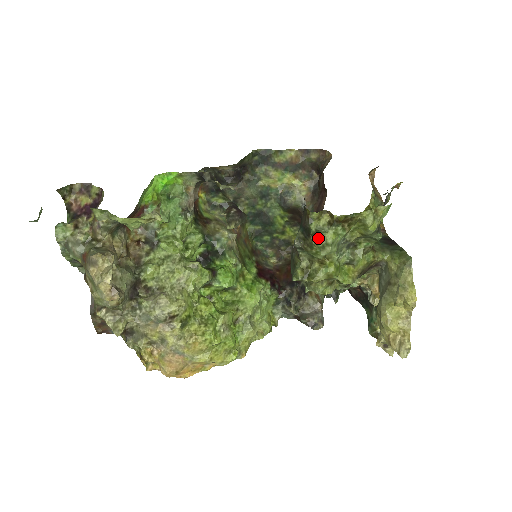
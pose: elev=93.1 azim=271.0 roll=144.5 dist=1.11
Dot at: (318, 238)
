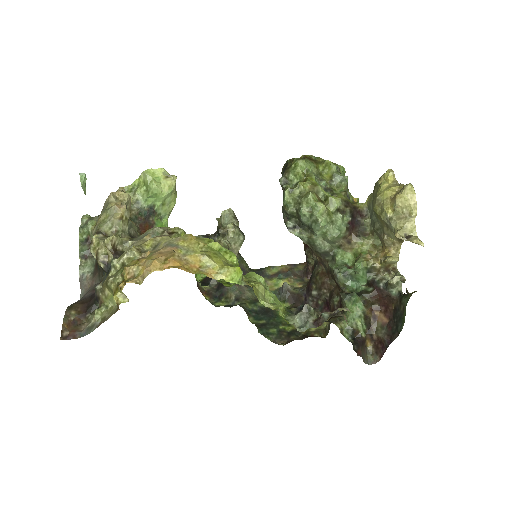
Dot at: (293, 159)
